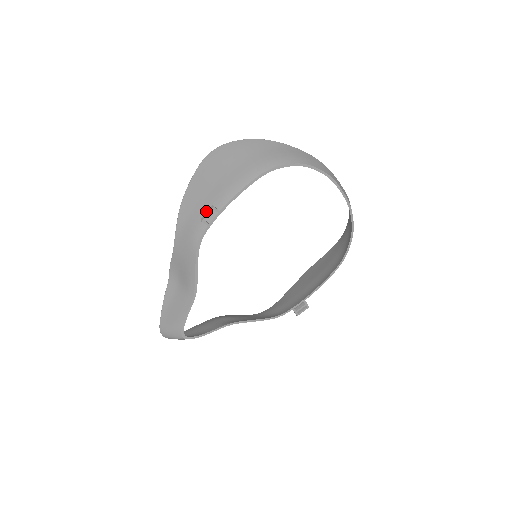
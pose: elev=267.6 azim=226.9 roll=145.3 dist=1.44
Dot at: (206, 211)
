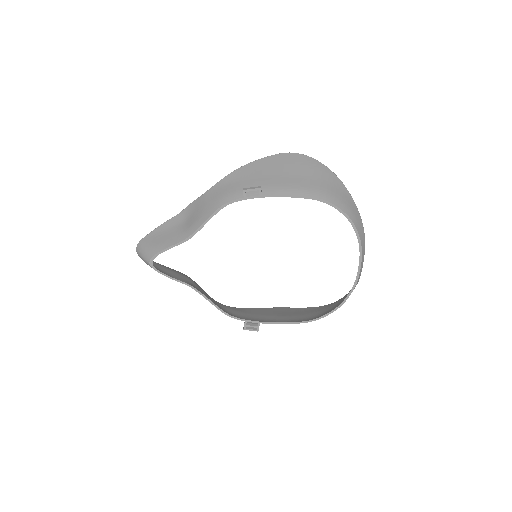
Dot at: occluded
